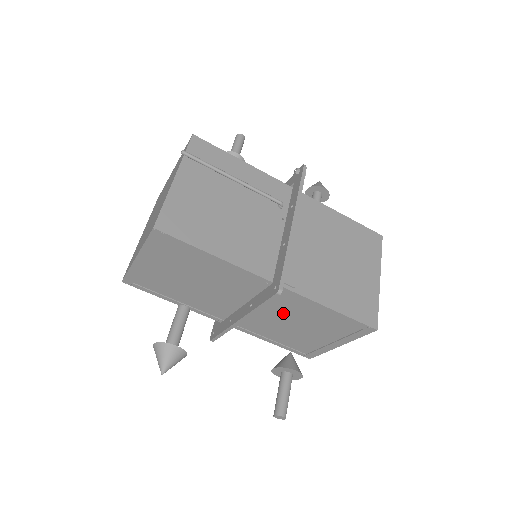
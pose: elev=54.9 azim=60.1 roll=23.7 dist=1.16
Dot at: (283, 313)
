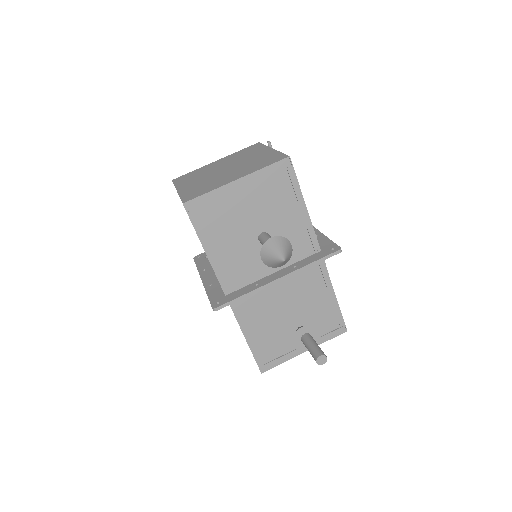
Dot at: (295, 294)
